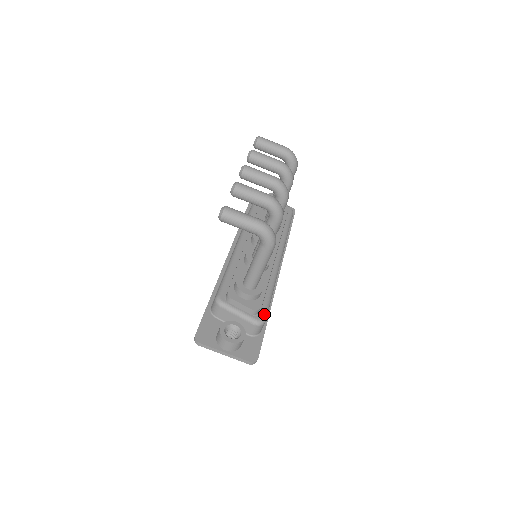
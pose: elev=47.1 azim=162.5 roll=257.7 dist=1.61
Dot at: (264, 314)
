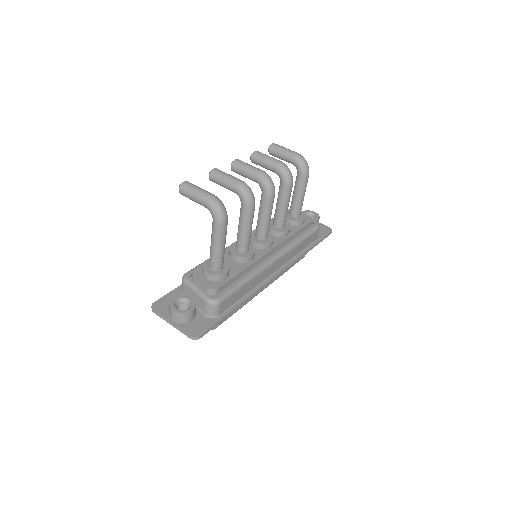
Dot at: (221, 296)
